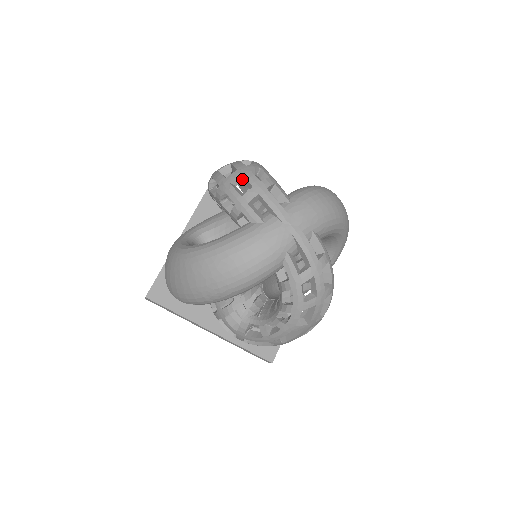
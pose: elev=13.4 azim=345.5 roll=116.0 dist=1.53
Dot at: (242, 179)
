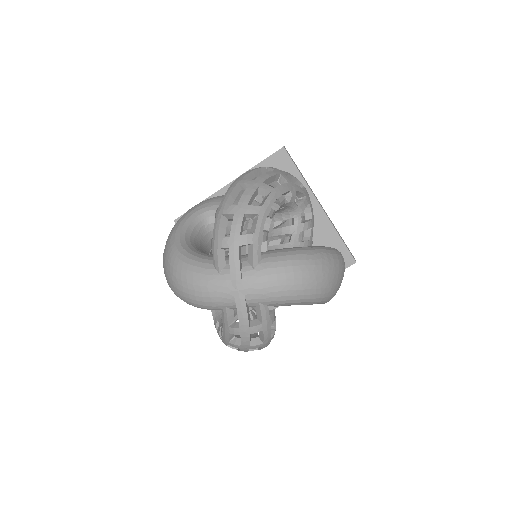
Dot at: occluded
